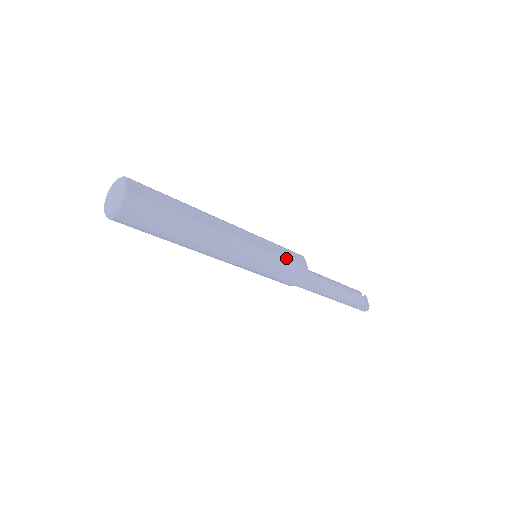
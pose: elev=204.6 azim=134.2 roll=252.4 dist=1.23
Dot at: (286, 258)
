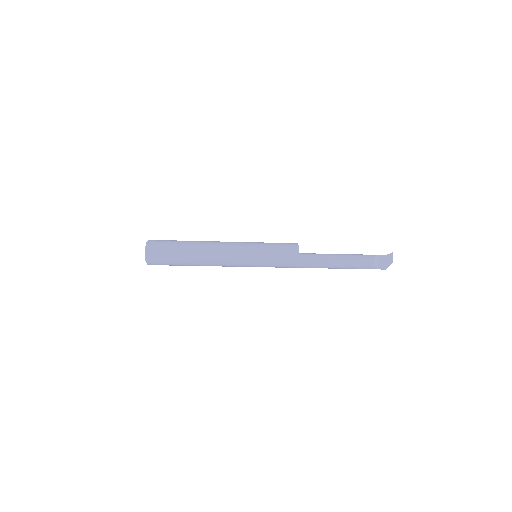
Dot at: (275, 258)
